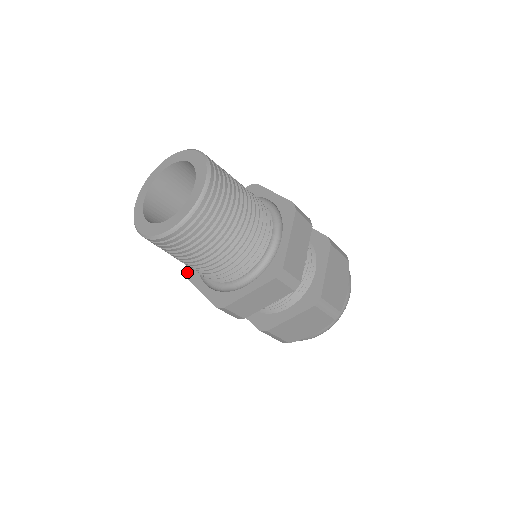
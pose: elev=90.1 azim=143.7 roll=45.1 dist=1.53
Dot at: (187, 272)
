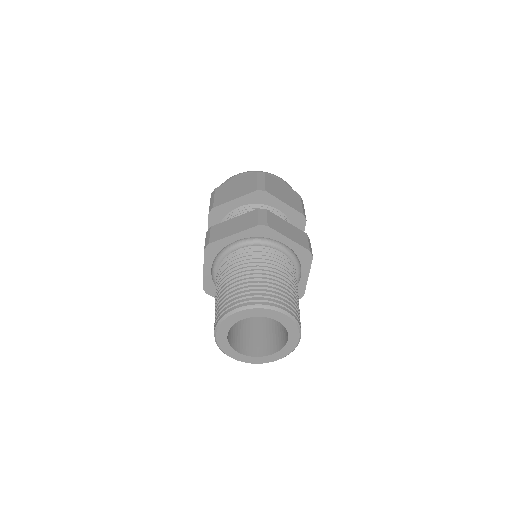
Dot at: (209, 246)
